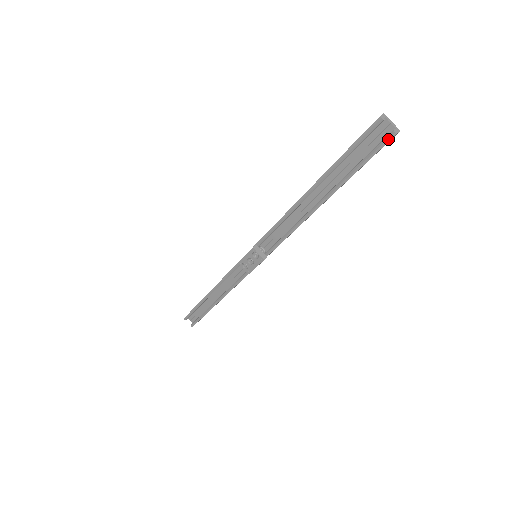
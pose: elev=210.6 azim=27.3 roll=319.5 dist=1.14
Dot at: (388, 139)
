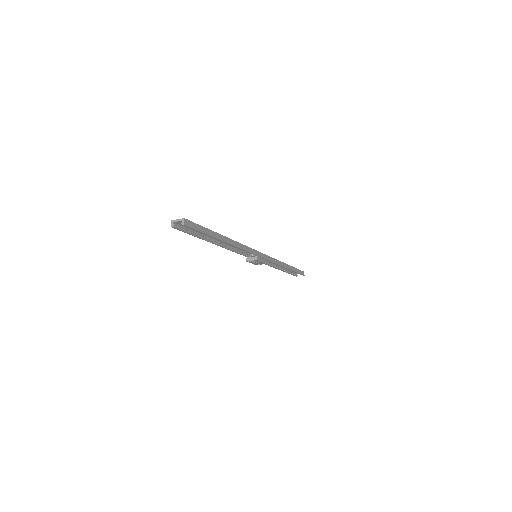
Dot at: occluded
